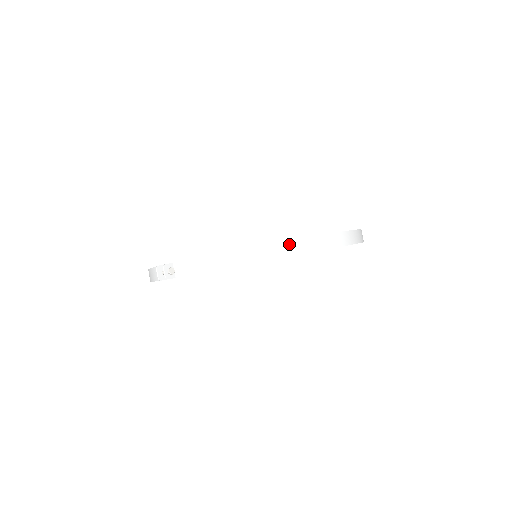
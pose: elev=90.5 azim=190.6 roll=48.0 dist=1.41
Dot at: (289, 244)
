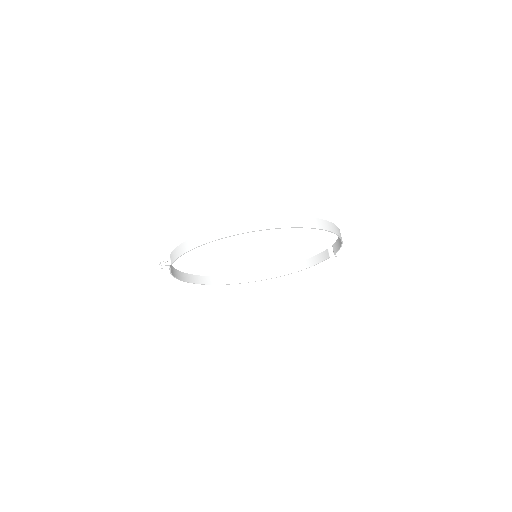
Dot at: (227, 228)
